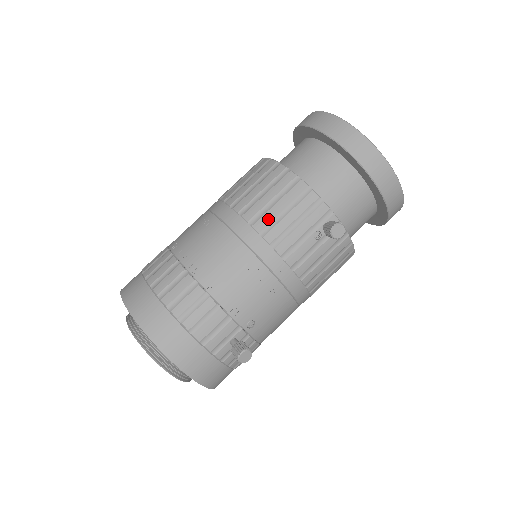
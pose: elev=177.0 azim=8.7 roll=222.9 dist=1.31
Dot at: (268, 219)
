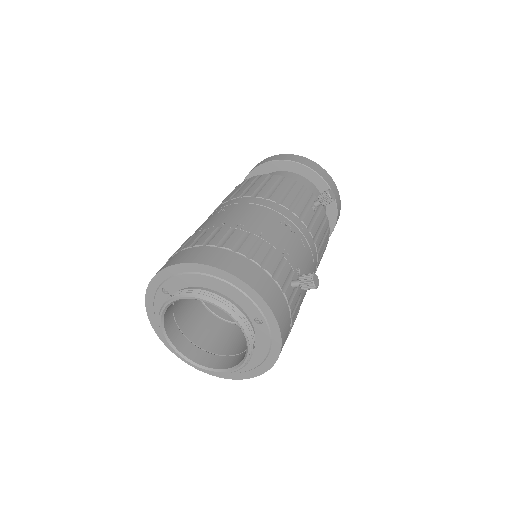
Dot at: (278, 195)
